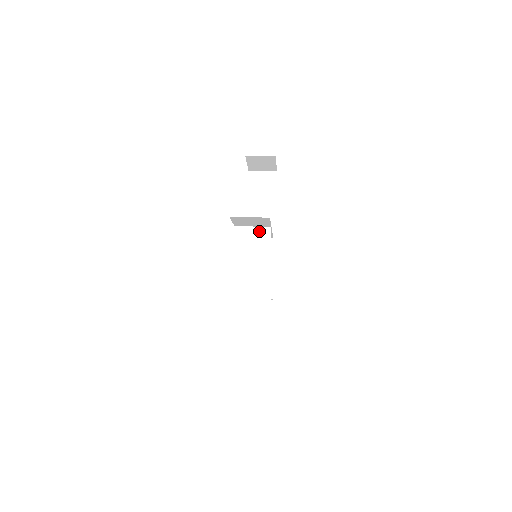
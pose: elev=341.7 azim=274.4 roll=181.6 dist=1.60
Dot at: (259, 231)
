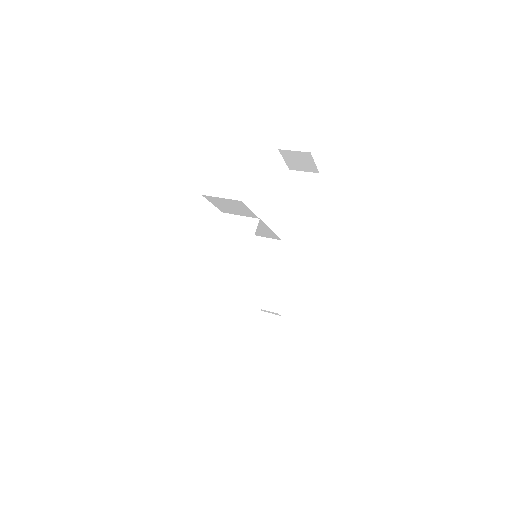
Dot at: (246, 221)
